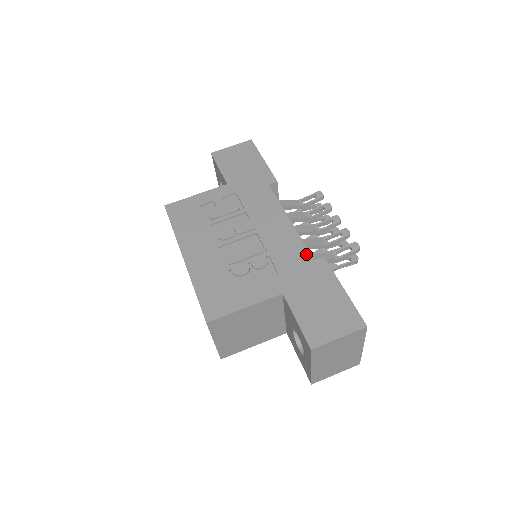
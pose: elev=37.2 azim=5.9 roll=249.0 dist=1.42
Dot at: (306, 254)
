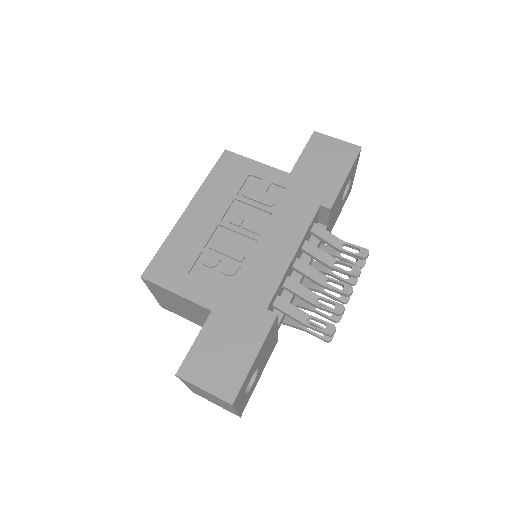
Dot at: (268, 297)
